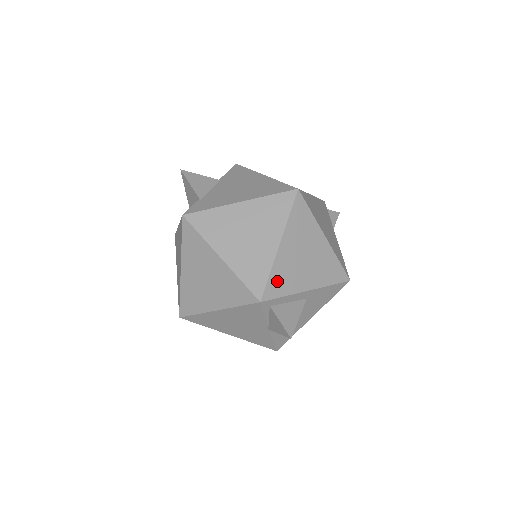
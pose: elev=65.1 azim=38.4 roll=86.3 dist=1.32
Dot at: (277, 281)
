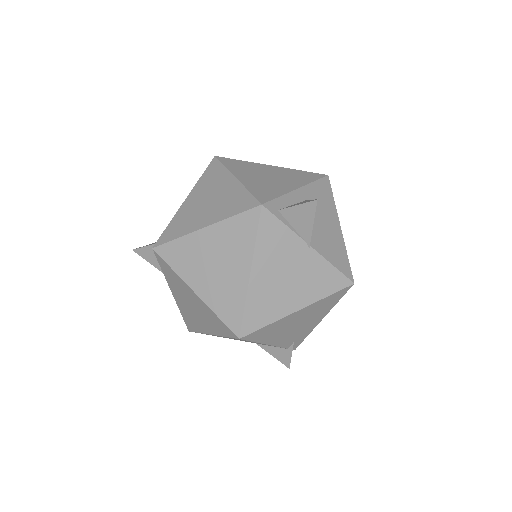
Dot at: (261, 192)
